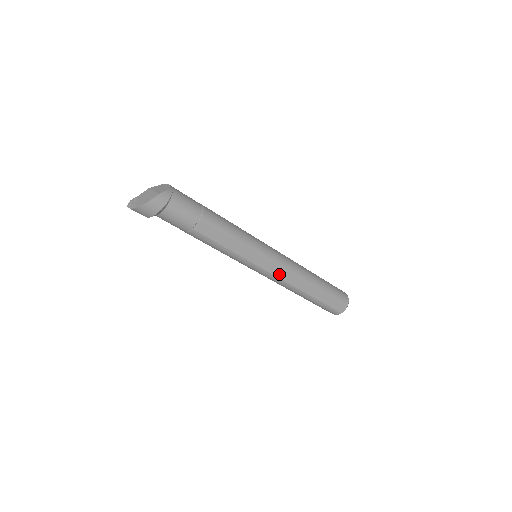
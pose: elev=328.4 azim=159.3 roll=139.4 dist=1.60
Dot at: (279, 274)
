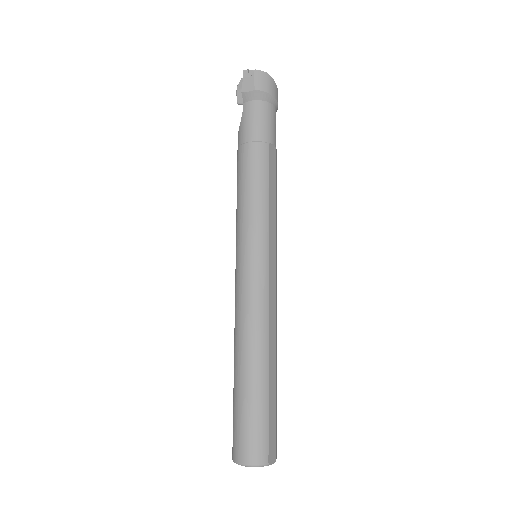
Dot at: (271, 293)
